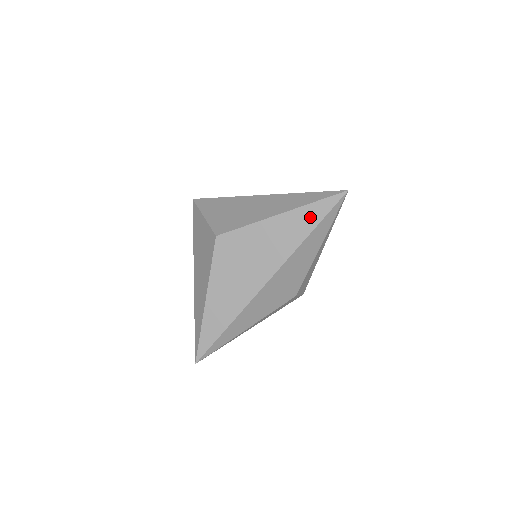
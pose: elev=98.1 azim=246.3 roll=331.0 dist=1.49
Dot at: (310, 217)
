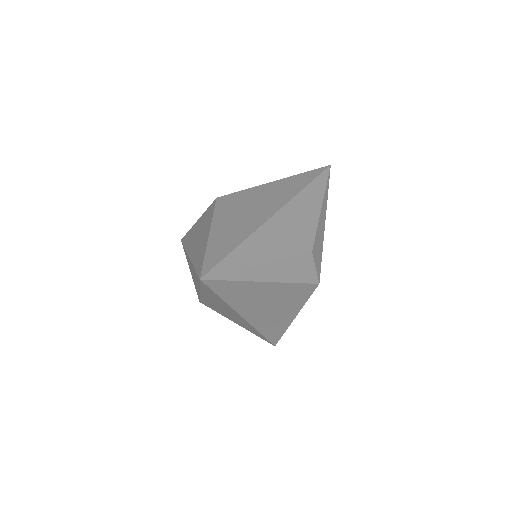
Dot at: (305, 178)
